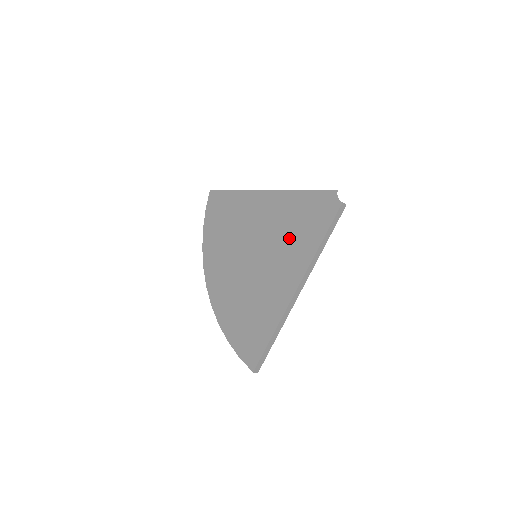
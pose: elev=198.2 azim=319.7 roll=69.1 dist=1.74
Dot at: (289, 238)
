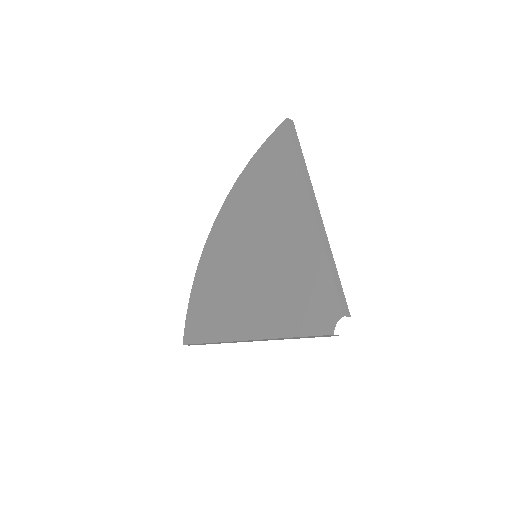
Dot at: (279, 289)
